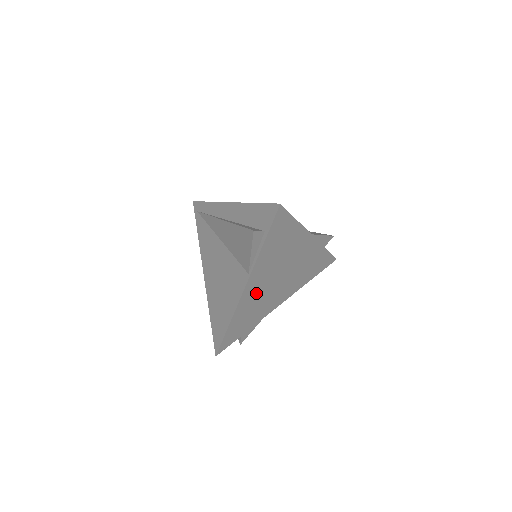
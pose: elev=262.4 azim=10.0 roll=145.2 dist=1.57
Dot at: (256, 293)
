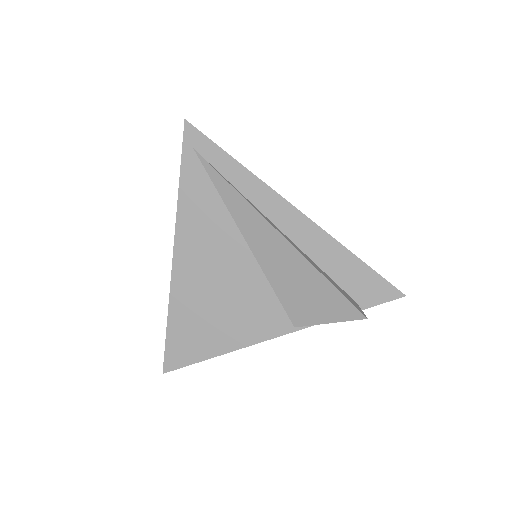
Dot at: occluded
